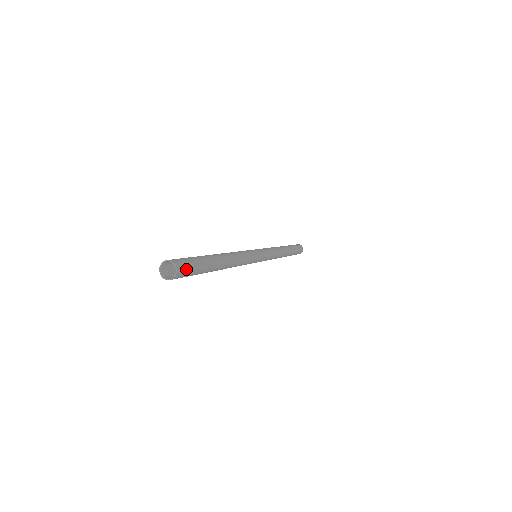
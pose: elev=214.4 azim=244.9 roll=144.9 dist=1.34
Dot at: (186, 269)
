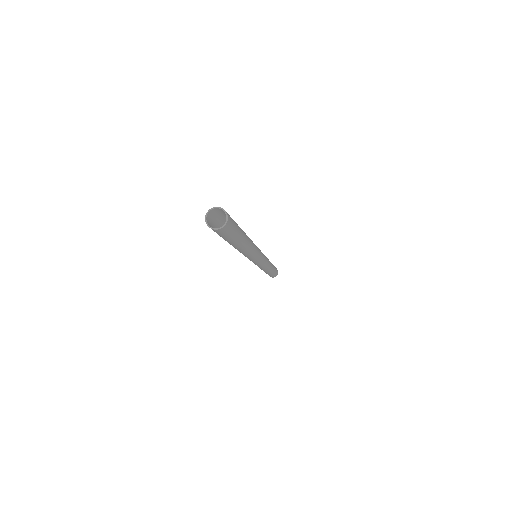
Dot at: (231, 226)
